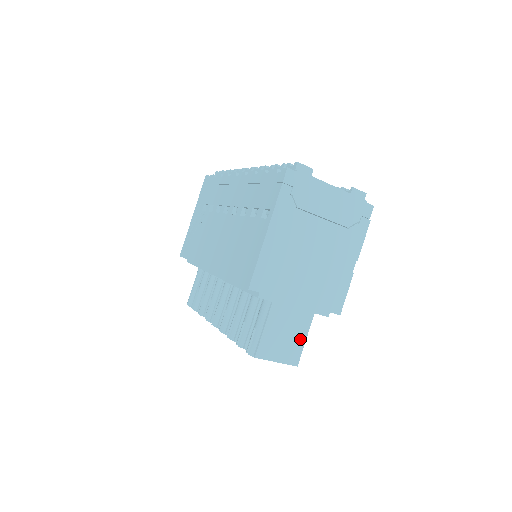
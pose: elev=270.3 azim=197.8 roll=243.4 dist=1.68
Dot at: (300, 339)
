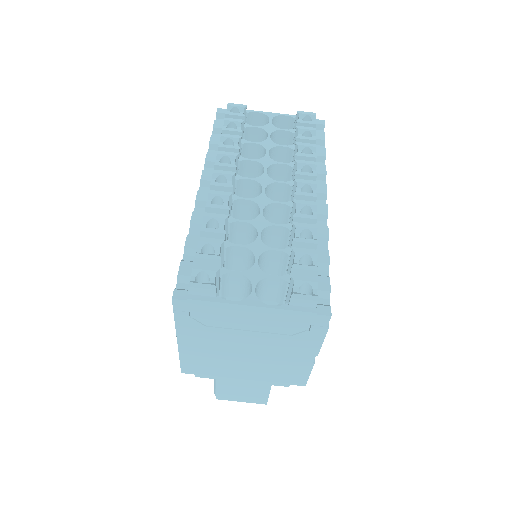
Dot at: (262, 393)
